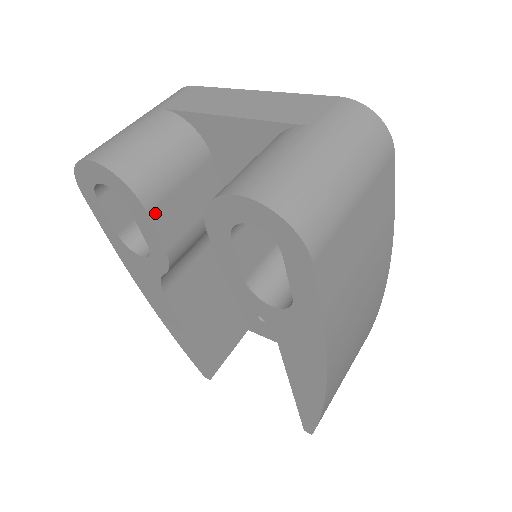
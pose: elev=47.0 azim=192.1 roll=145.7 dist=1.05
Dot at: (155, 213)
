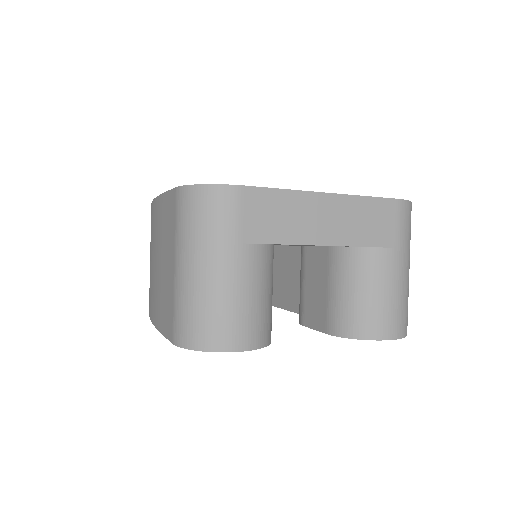
Dot at: occluded
